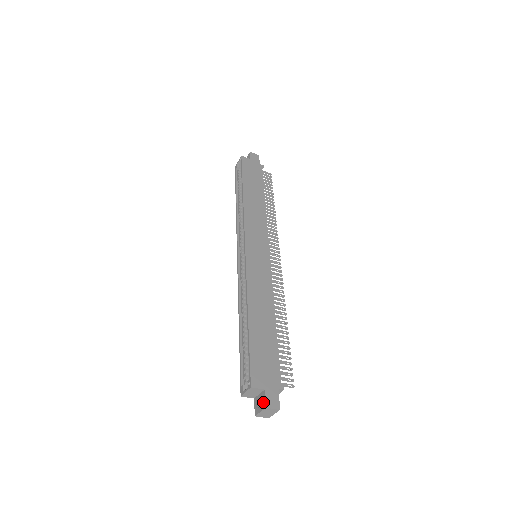
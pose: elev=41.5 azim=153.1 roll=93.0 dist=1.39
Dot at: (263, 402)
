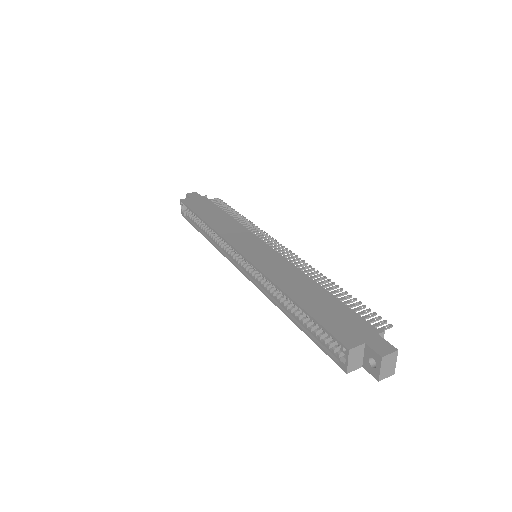
Dot at: (374, 356)
